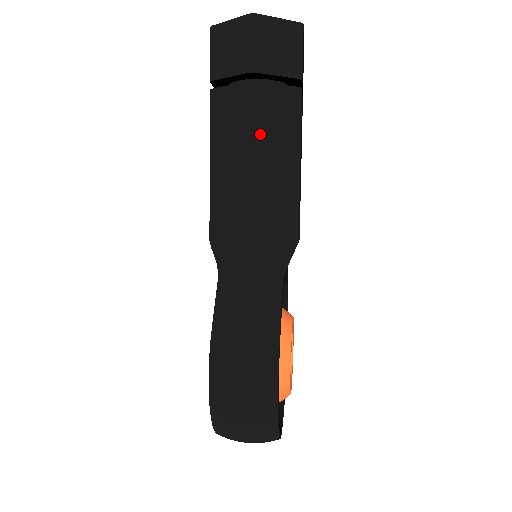
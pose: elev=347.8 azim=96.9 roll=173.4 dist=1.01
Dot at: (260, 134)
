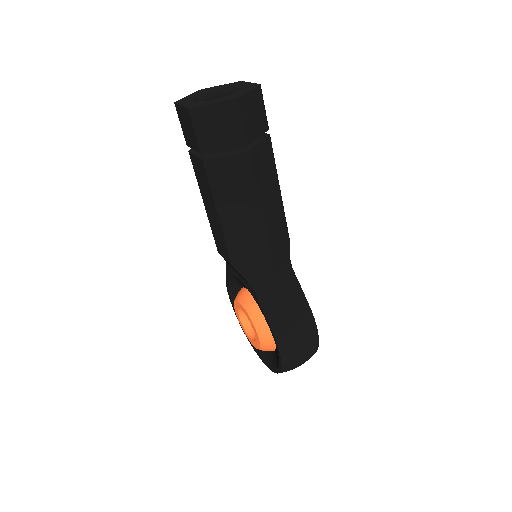
Dot at: (260, 186)
